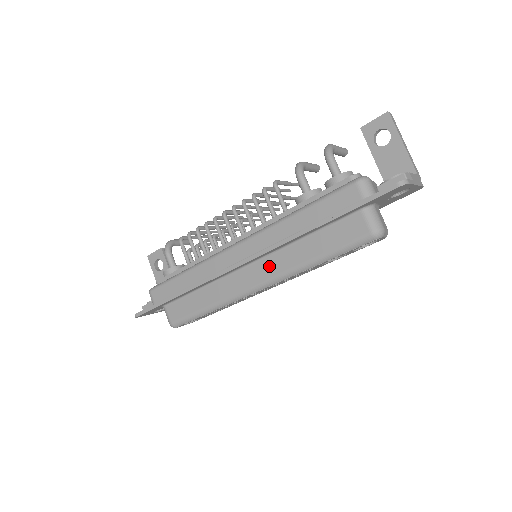
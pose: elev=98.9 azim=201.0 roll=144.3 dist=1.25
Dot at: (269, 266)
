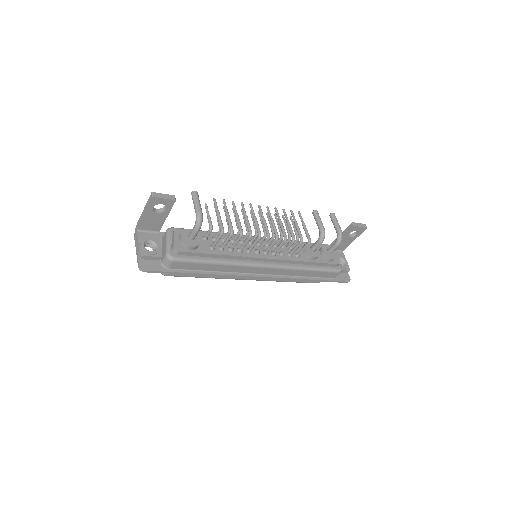
Dot at: occluded
